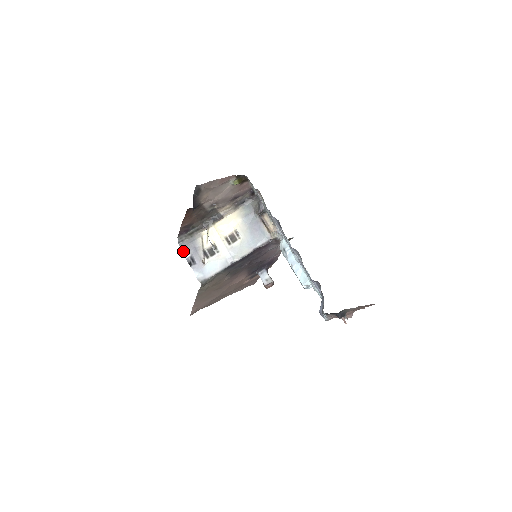
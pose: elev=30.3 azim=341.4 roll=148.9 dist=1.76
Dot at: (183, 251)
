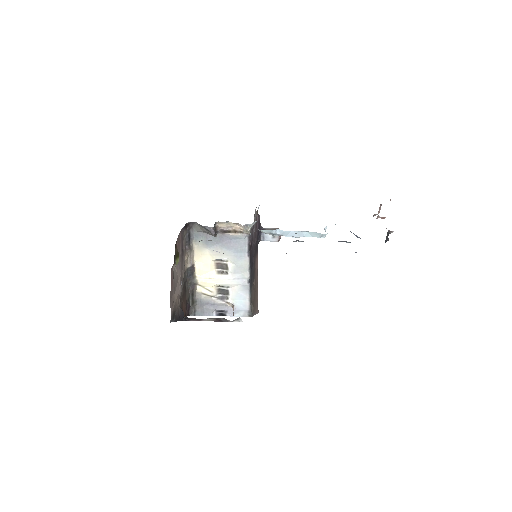
Dot at: occluded
